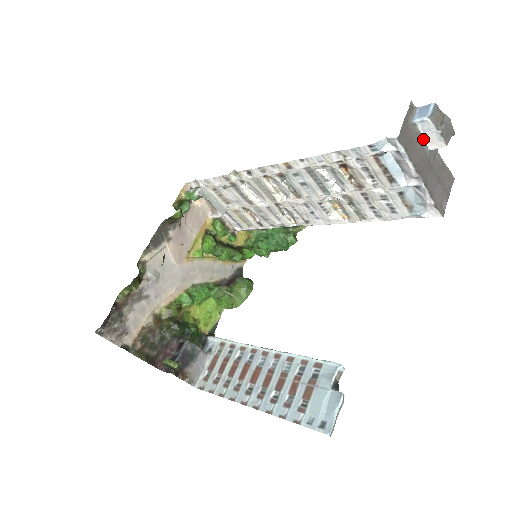
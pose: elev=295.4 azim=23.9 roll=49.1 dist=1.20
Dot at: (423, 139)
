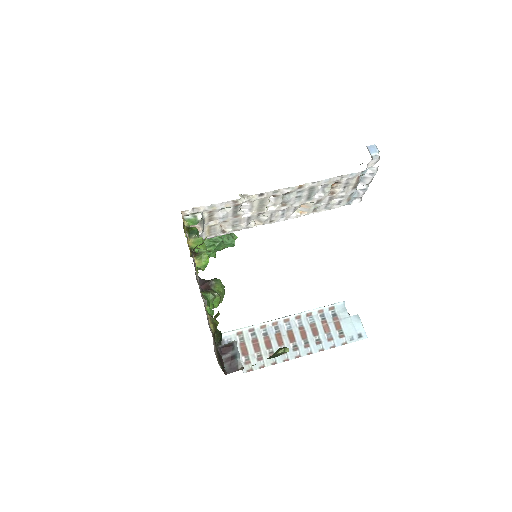
Dot at: (368, 163)
